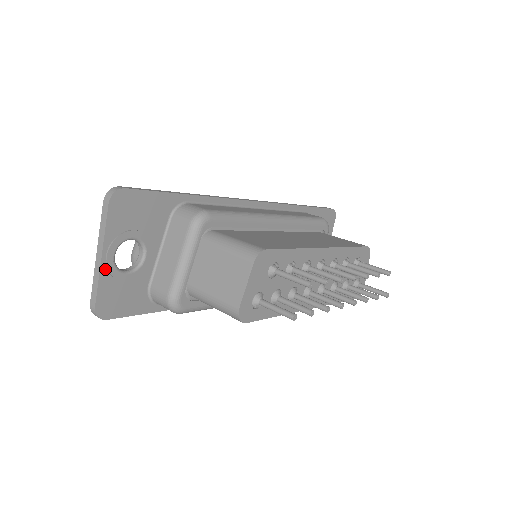
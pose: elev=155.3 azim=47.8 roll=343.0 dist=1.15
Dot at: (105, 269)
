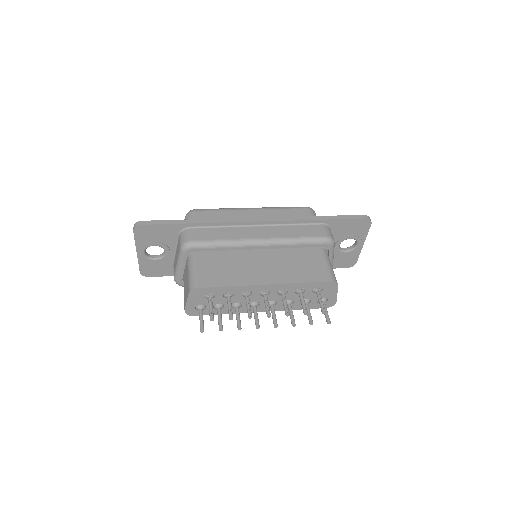
Dot at: (141, 258)
